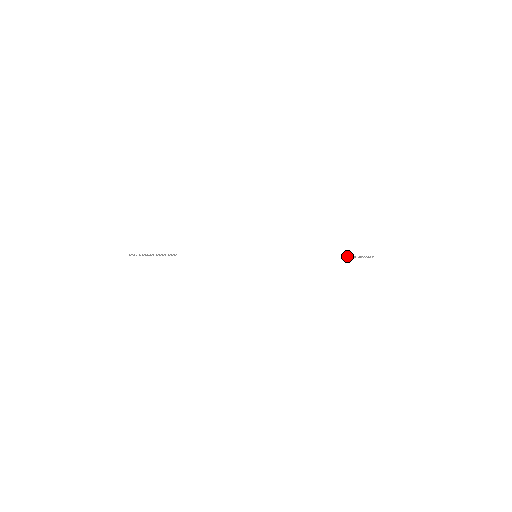
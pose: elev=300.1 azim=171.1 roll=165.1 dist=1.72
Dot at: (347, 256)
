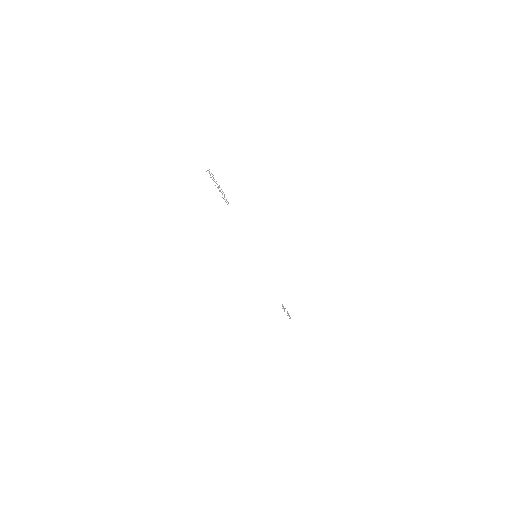
Dot at: occluded
